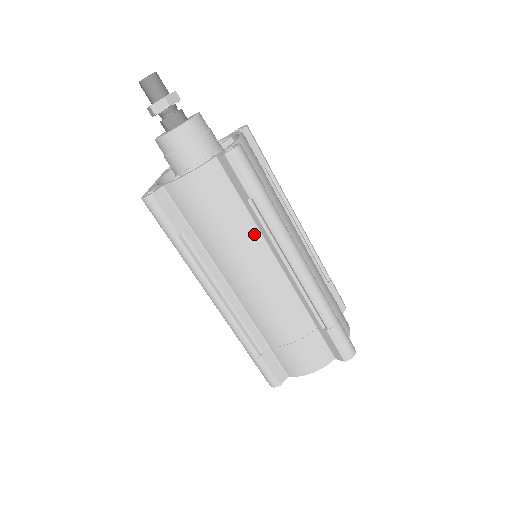
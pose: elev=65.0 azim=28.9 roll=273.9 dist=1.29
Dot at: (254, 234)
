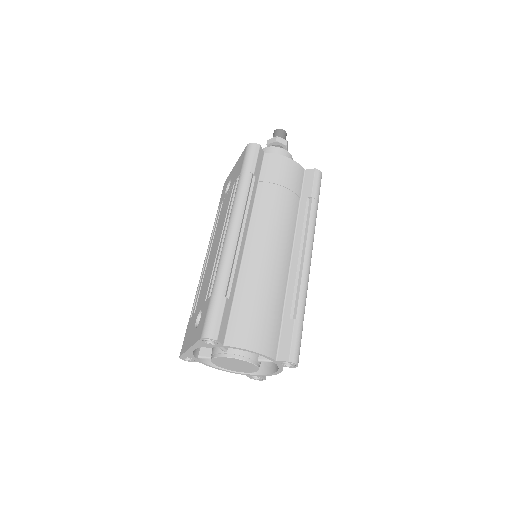
Dot at: (294, 218)
